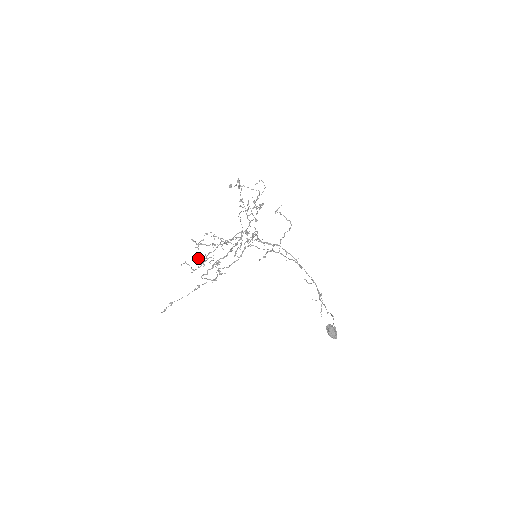
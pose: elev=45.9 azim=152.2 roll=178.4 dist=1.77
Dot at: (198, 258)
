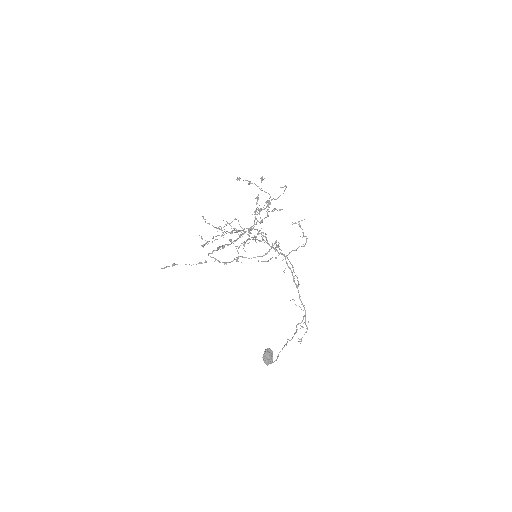
Dot at: (231, 239)
